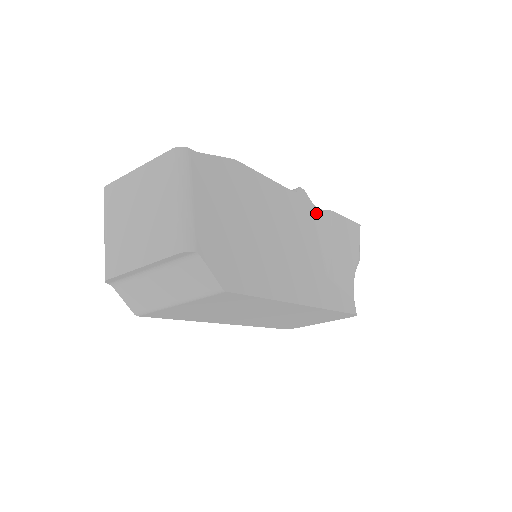
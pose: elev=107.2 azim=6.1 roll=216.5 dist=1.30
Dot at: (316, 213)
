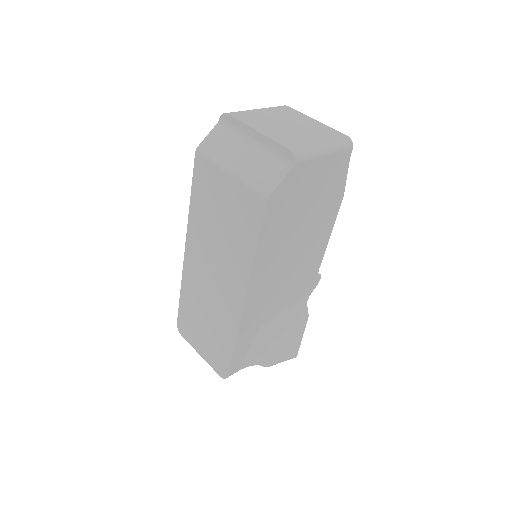
Dot at: (304, 301)
